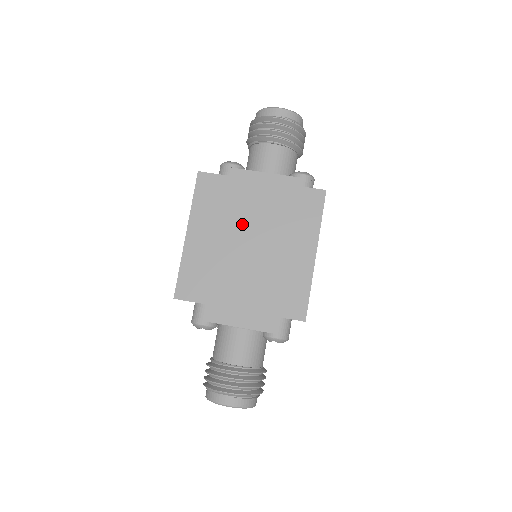
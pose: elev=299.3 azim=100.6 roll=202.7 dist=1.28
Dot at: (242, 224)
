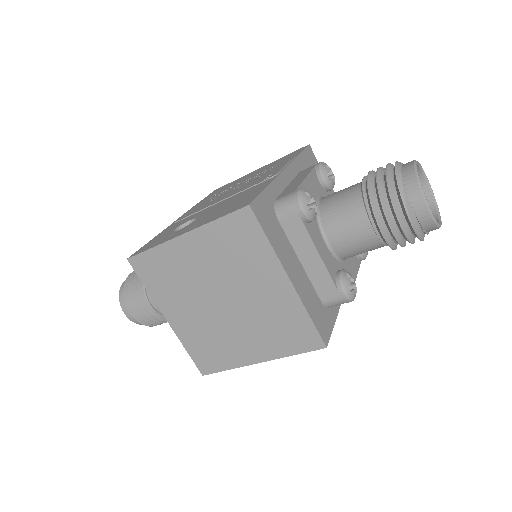
Dot at: (234, 284)
